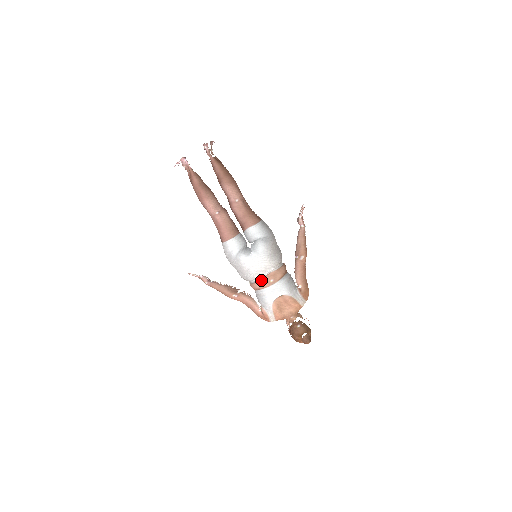
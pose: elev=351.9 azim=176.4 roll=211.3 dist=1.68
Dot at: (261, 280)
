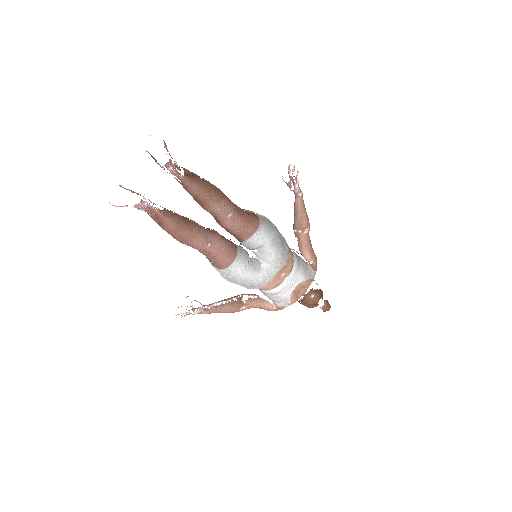
Dot at: (272, 281)
